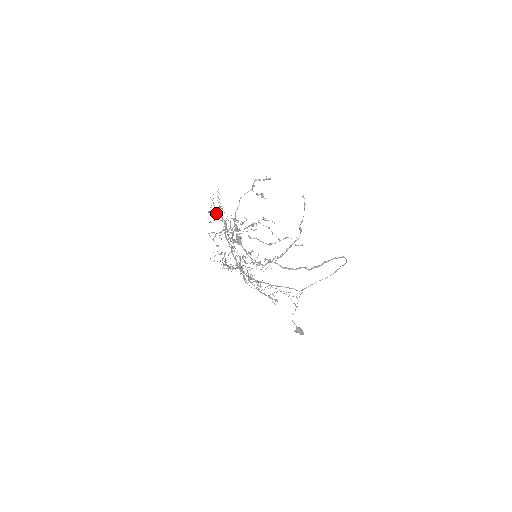
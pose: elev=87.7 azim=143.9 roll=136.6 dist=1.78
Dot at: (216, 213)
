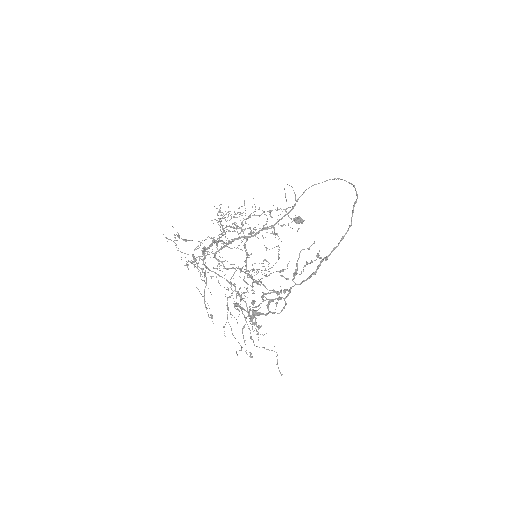
Dot at: occluded
